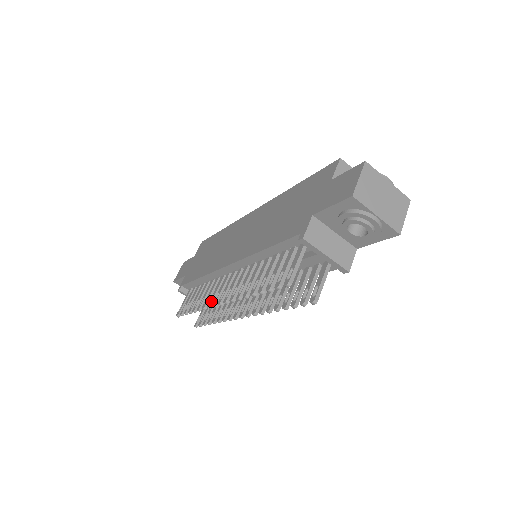
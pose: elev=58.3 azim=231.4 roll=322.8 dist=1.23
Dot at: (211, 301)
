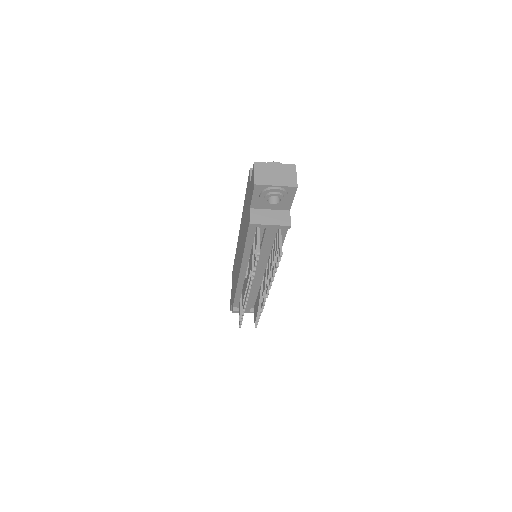
Dot at: (244, 300)
